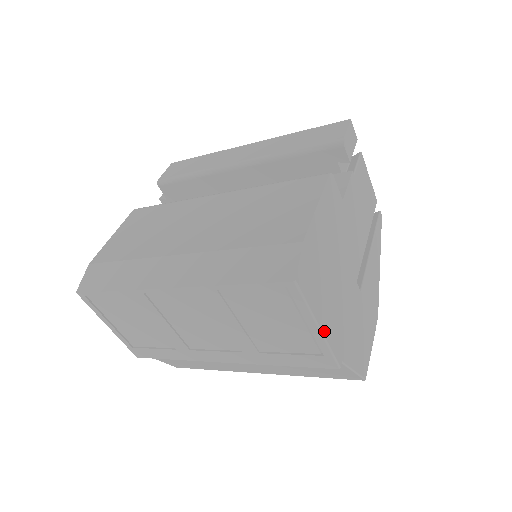
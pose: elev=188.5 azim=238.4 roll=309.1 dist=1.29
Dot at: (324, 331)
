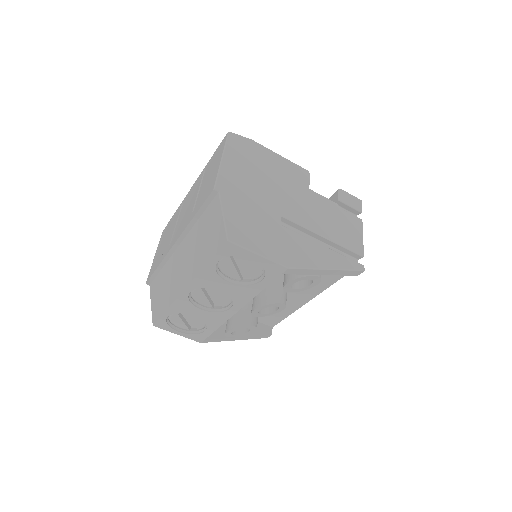
Dot at: (223, 164)
